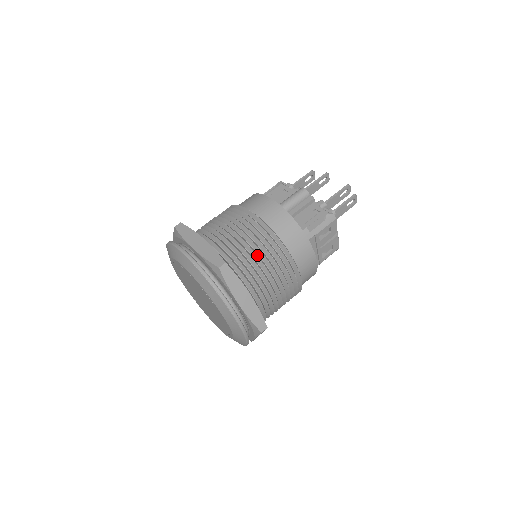
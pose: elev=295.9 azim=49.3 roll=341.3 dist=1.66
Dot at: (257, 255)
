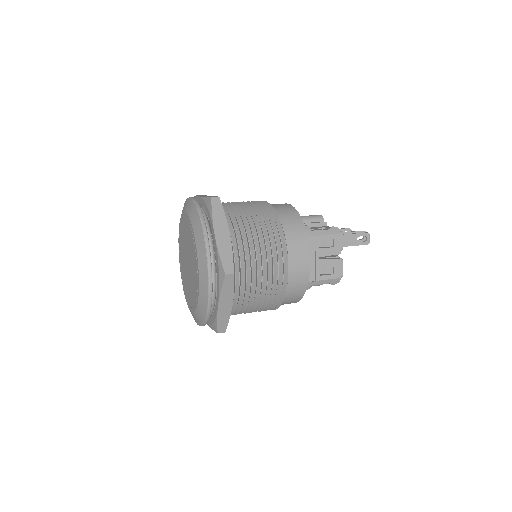
Dot at: (252, 217)
